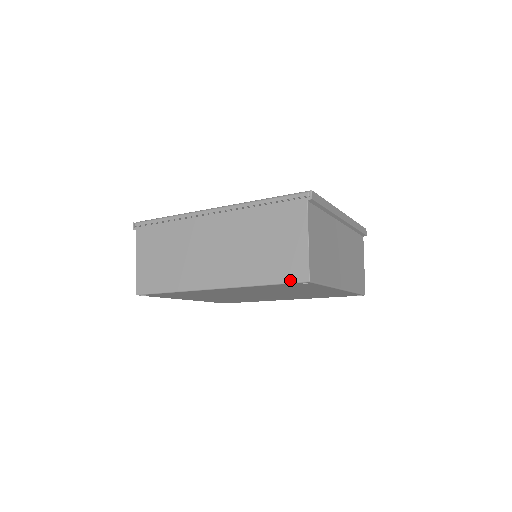
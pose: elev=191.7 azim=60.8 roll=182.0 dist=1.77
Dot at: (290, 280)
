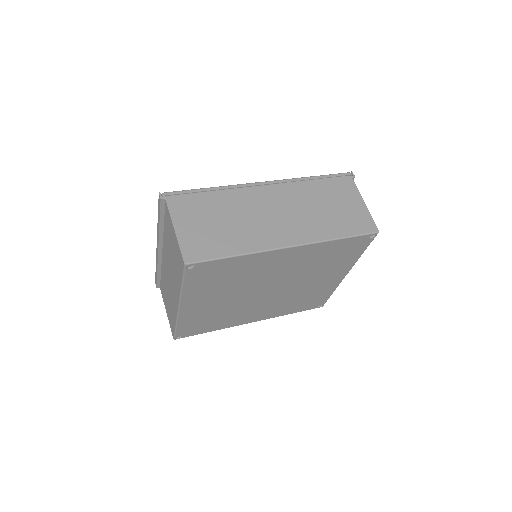
Dot at: (363, 232)
